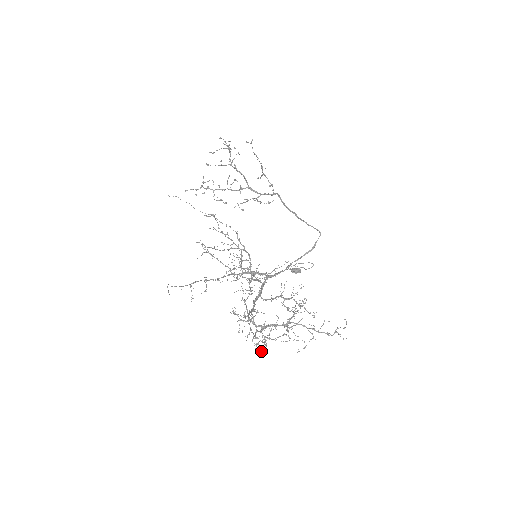
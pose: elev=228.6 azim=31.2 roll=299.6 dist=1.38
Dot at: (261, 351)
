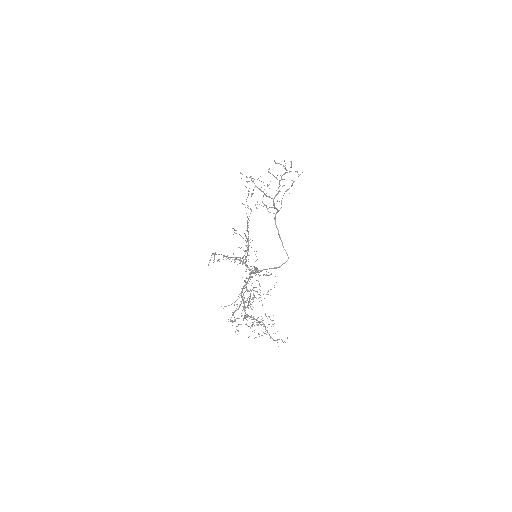
Dot at: (238, 330)
